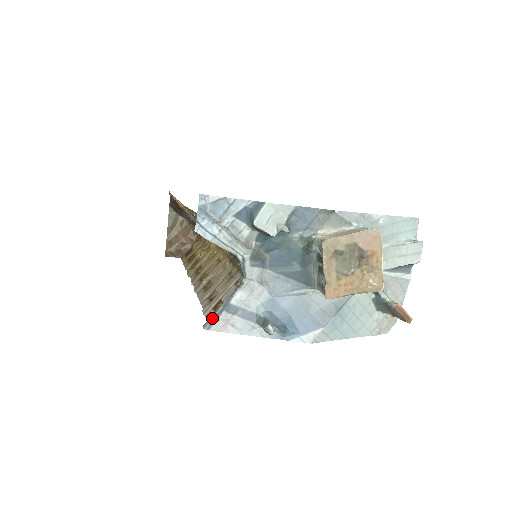
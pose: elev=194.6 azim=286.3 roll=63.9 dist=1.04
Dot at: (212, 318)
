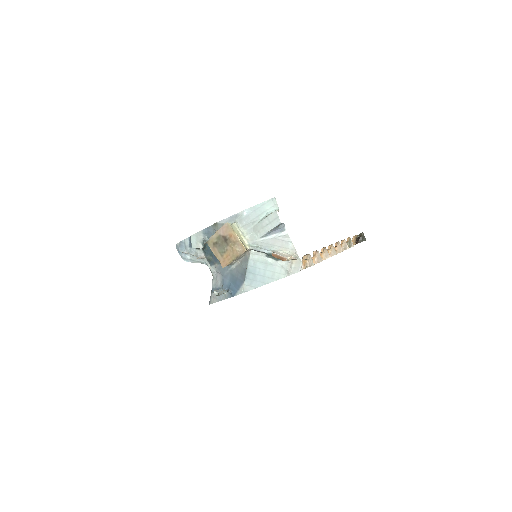
Dot at: (210, 298)
